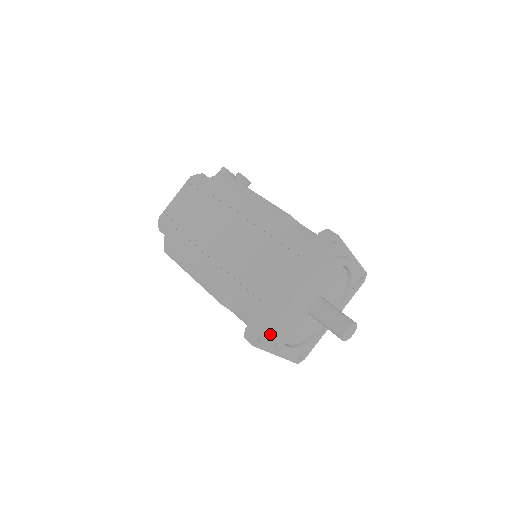
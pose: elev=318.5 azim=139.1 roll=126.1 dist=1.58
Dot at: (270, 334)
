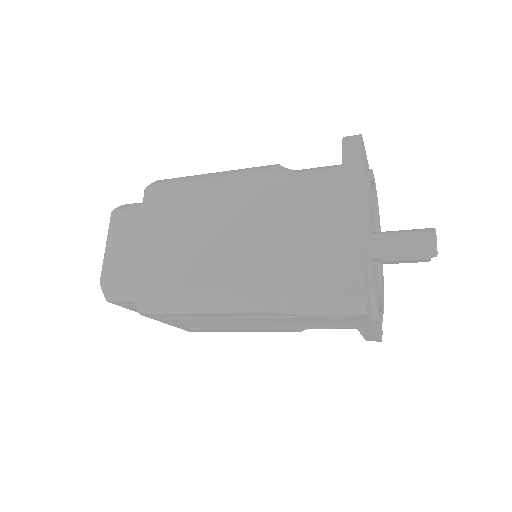
Dot at: (363, 168)
